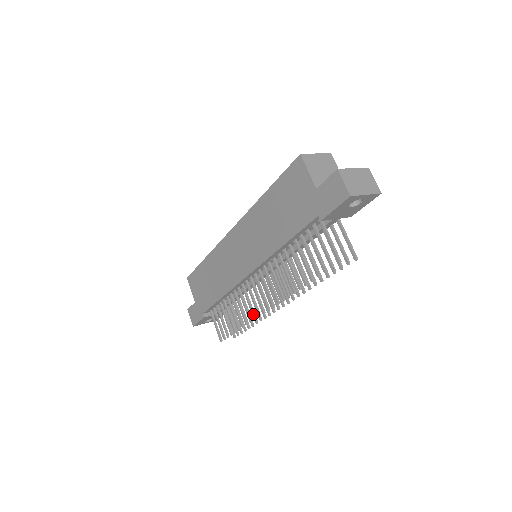
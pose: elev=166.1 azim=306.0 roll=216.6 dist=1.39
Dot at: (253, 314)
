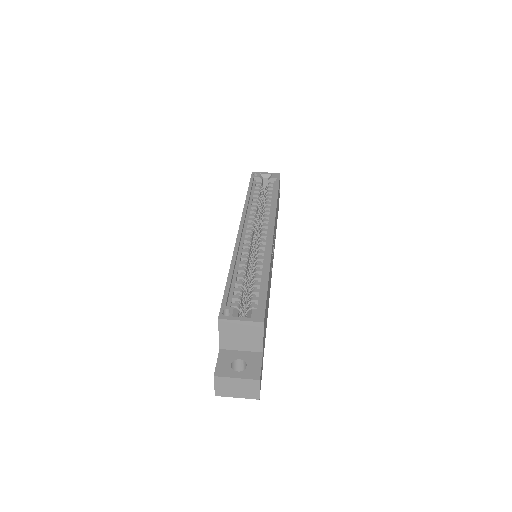
Dot at: occluded
